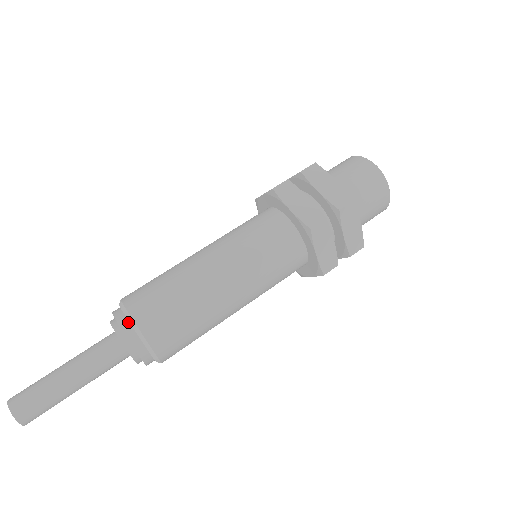
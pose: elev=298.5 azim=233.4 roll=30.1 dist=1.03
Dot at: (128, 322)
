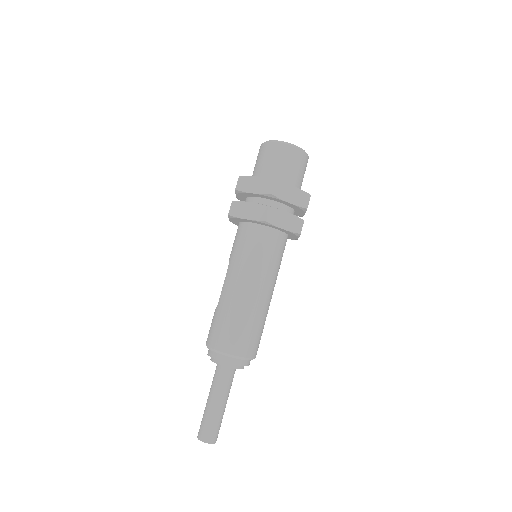
Dot at: (239, 359)
